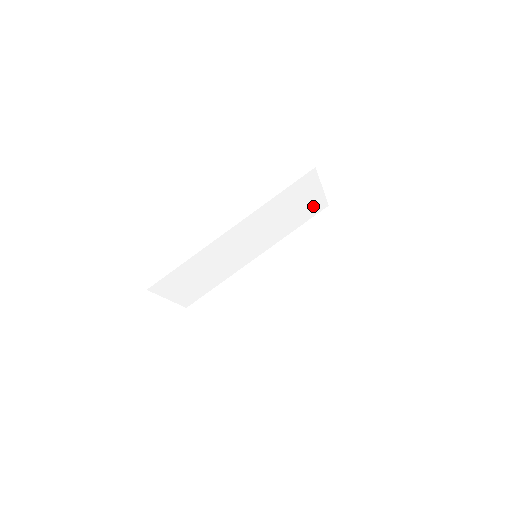
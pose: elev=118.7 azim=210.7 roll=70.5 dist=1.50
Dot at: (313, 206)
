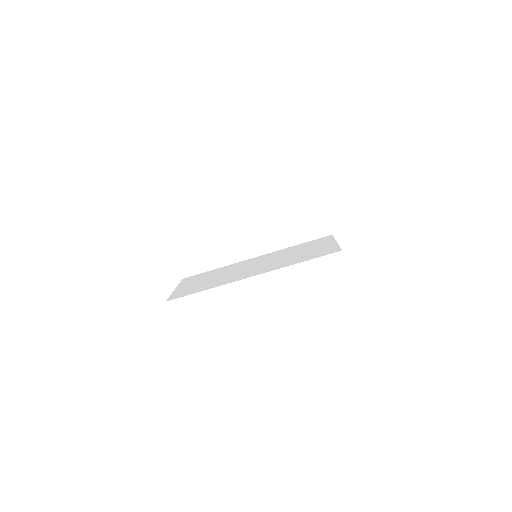
Dot at: occluded
